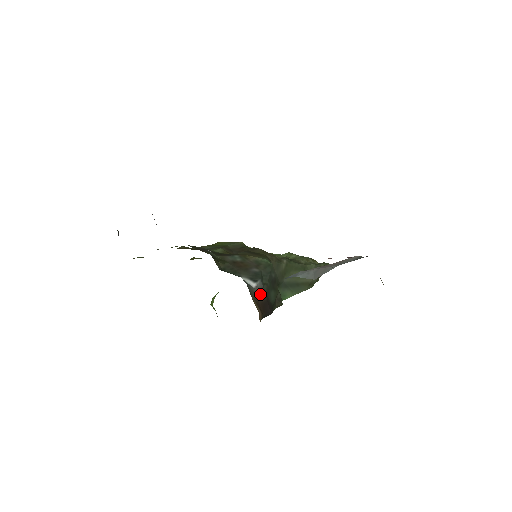
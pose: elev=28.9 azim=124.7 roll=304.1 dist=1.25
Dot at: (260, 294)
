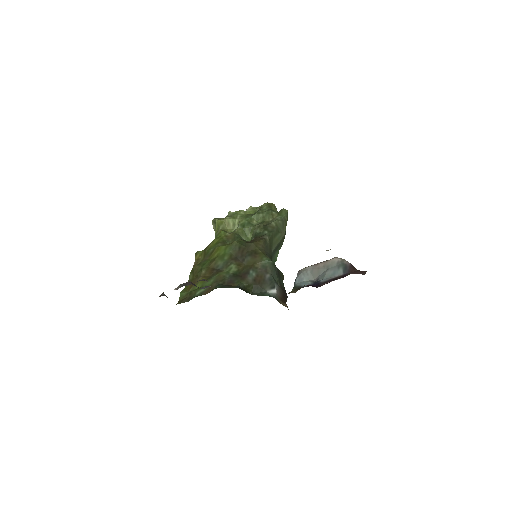
Dot at: (280, 292)
